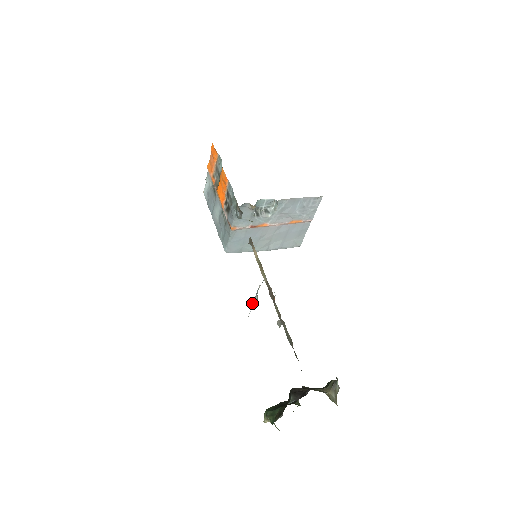
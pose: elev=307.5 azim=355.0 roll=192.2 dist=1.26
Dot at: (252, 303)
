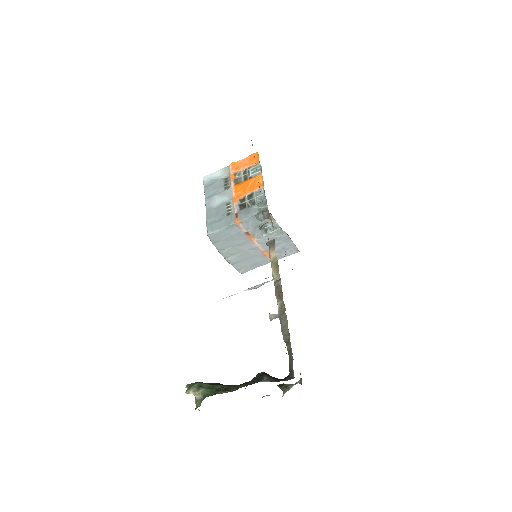
Dot at: (250, 288)
